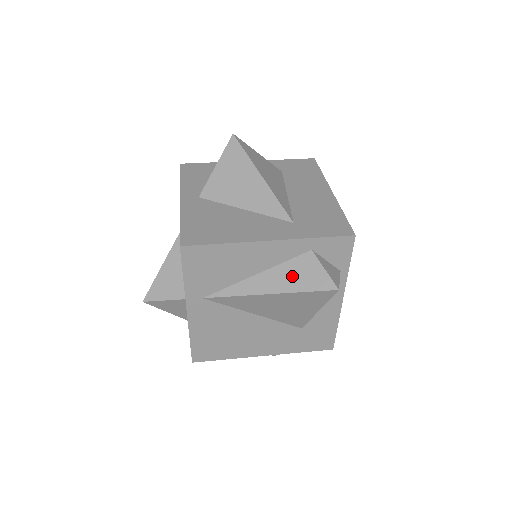
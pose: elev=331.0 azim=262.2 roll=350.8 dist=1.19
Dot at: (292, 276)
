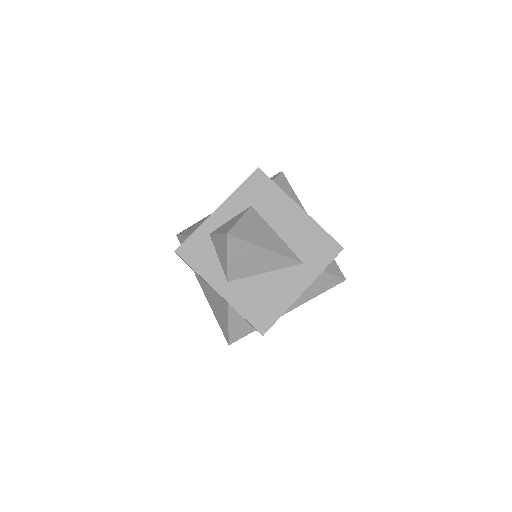
Dot at: (316, 288)
